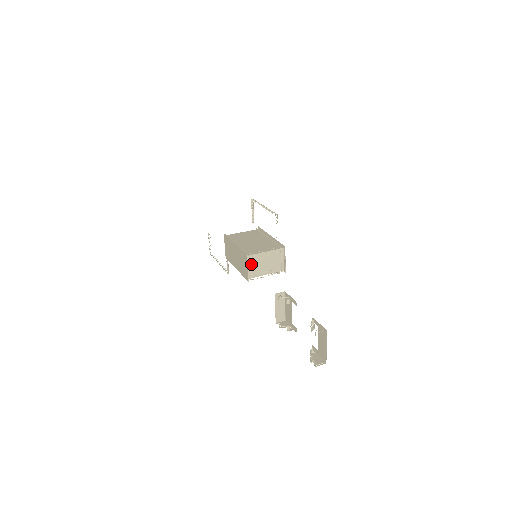
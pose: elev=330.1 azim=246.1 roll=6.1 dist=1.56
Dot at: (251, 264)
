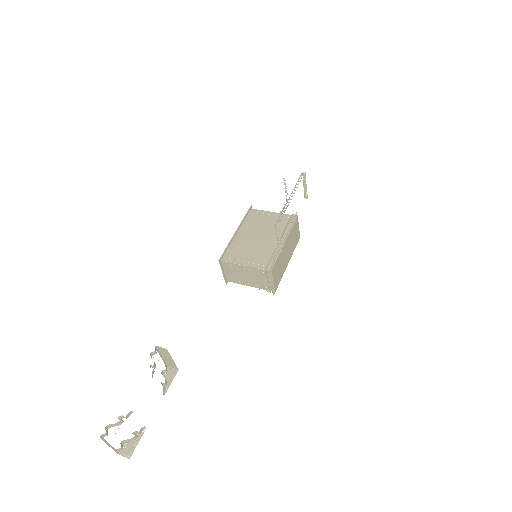
Dot at: (228, 269)
